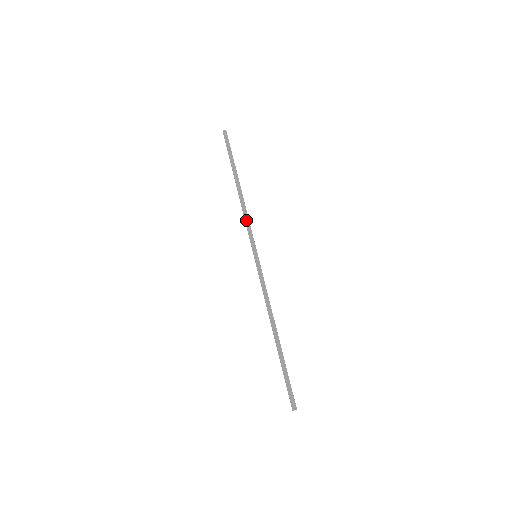
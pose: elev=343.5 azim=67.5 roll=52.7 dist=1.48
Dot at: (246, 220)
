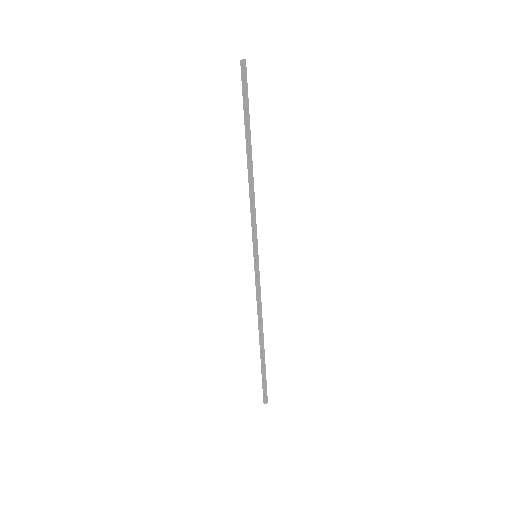
Dot at: (253, 210)
